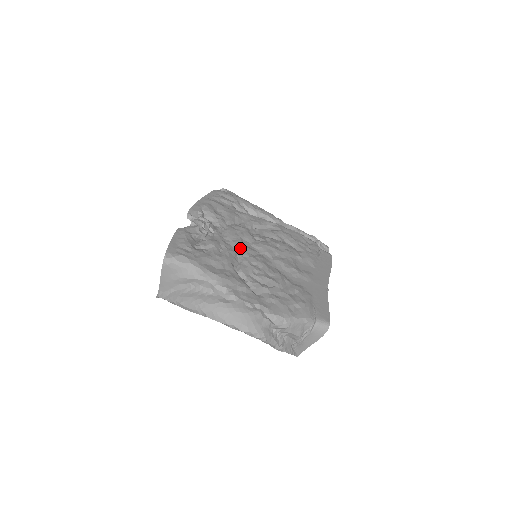
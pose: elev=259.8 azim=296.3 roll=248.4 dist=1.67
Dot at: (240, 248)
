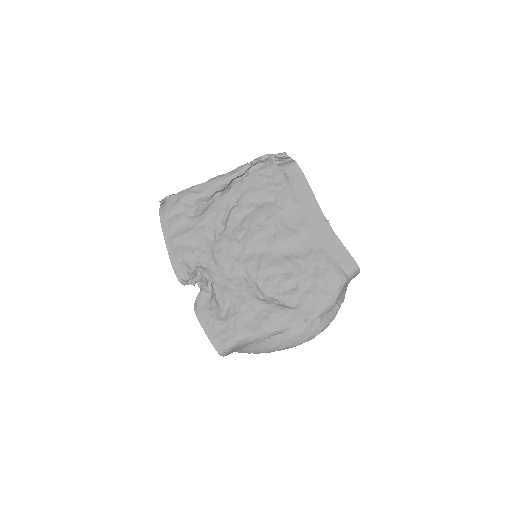
Dot at: (243, 270)
